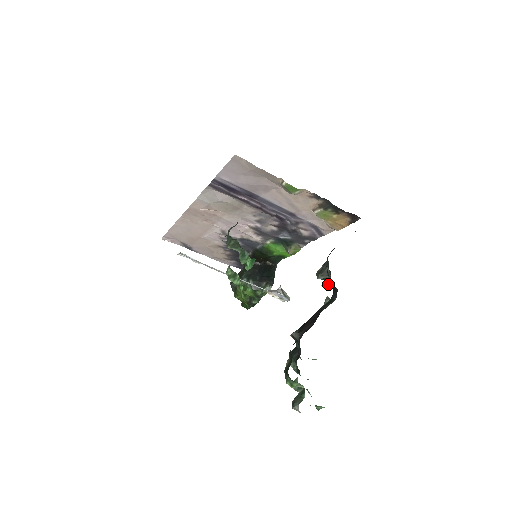
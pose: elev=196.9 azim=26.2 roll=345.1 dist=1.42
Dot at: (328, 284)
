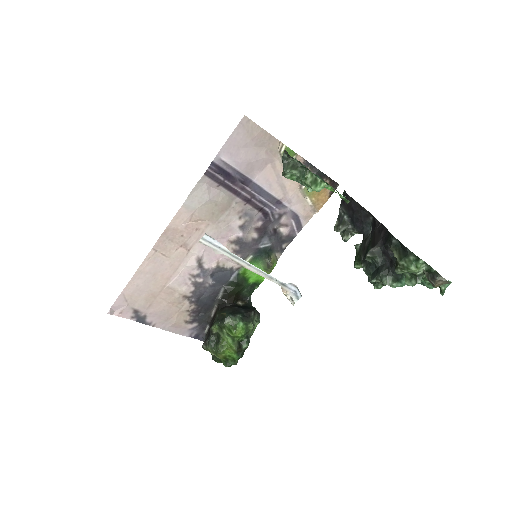
Dot at: (348, 237)
